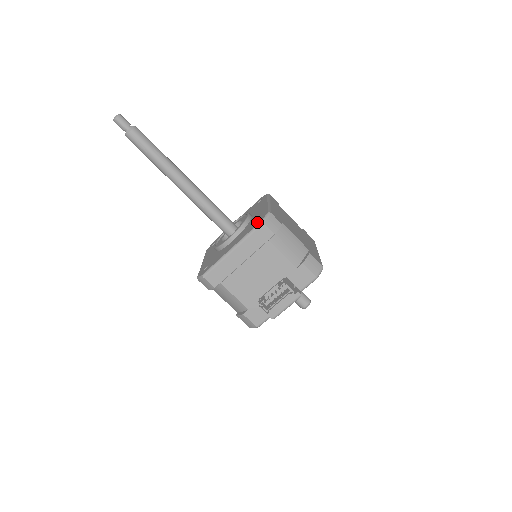
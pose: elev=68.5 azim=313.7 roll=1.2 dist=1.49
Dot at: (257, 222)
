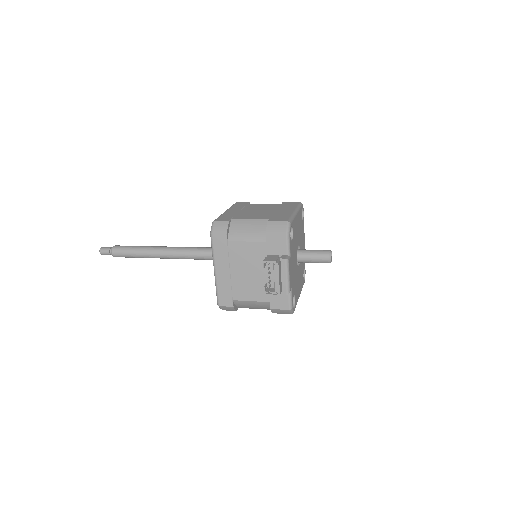
Dot at: occluded
